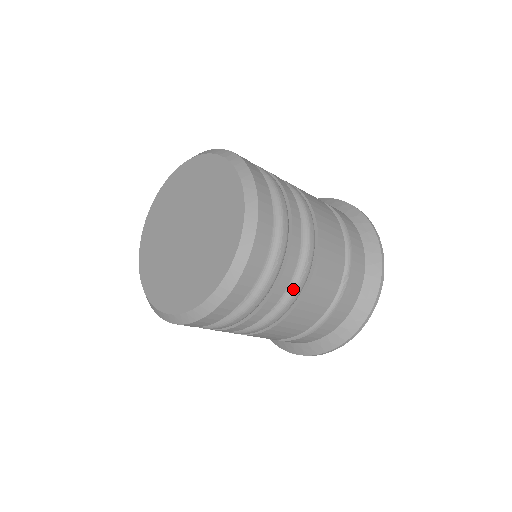
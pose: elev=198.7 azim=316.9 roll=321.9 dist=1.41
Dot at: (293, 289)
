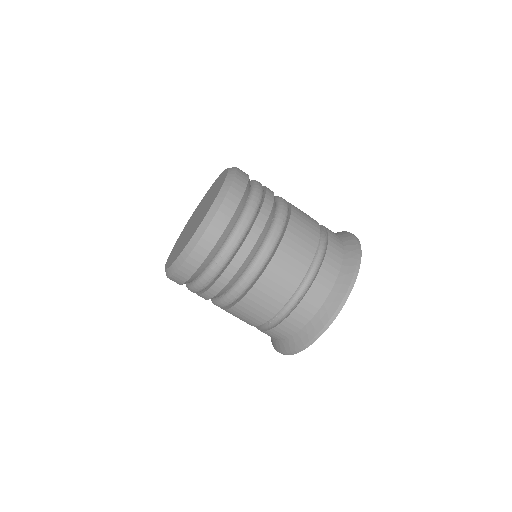
Dot at: (280, 205)
